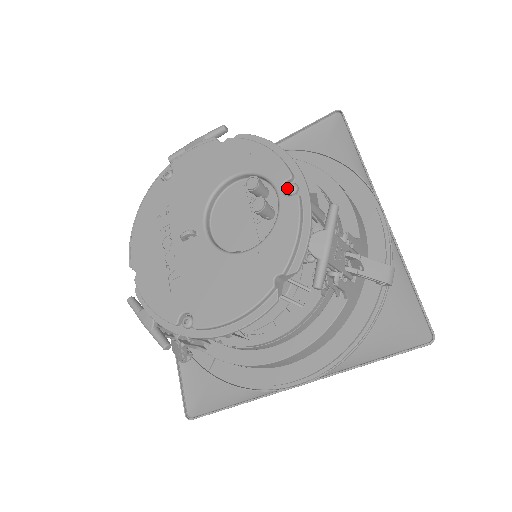
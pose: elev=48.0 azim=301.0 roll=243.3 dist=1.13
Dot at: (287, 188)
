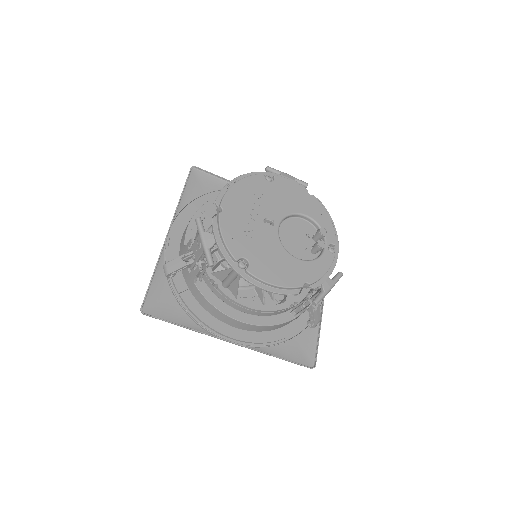
Dot at: (331, 248)
